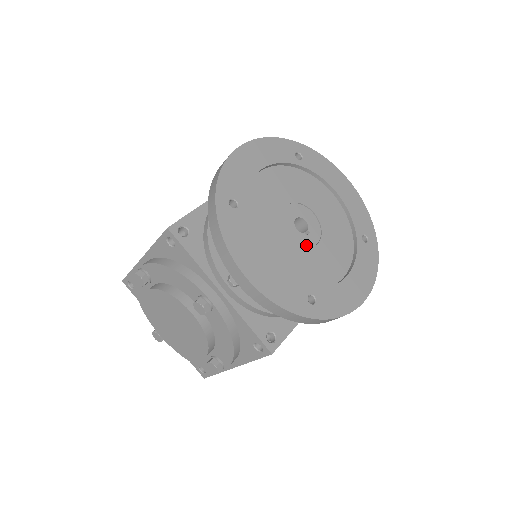
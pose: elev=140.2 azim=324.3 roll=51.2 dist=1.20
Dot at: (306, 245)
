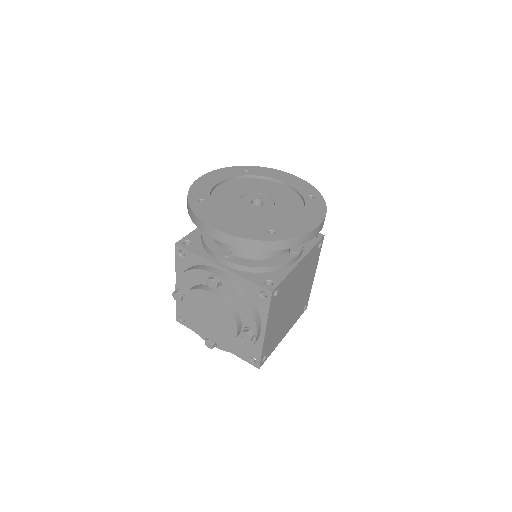
Dot at: (263, 211)
